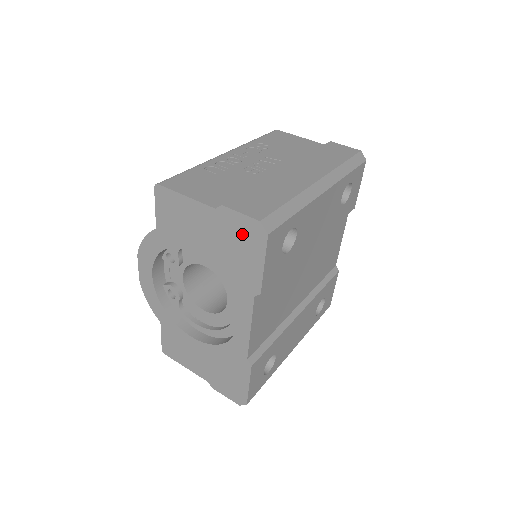
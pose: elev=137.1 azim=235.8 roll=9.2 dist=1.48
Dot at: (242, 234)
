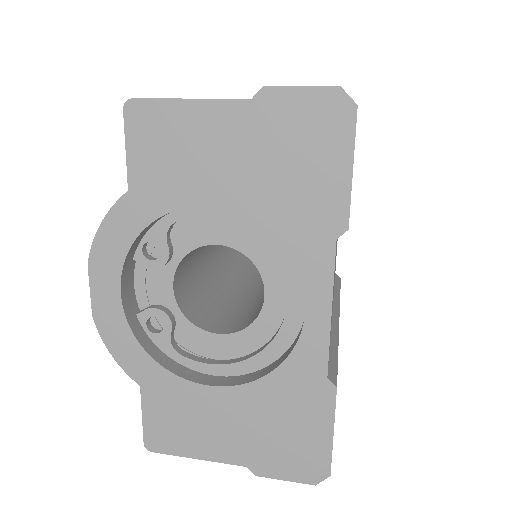
Dot at: (306, 126)
